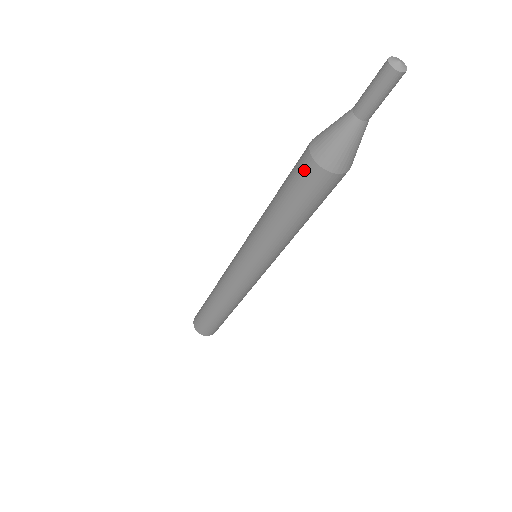
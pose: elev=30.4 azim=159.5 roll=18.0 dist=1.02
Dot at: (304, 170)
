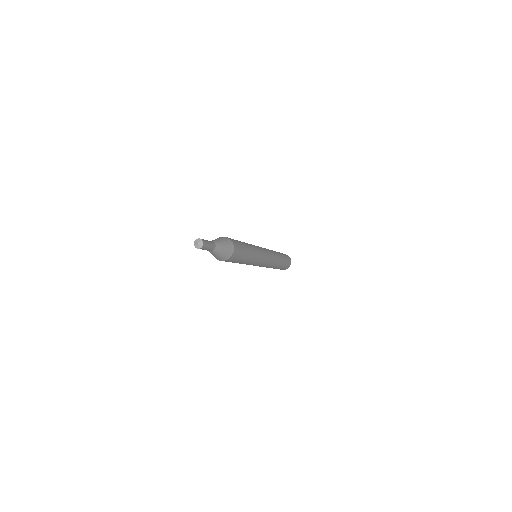
Dot at: occluded
